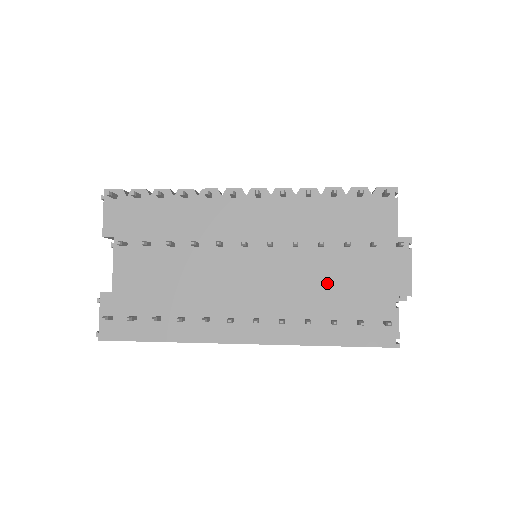
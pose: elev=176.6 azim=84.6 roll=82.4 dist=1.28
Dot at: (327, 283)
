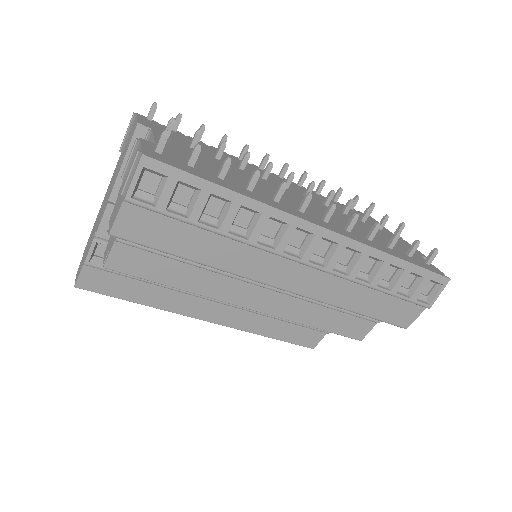
Dot at: (365, 229)
